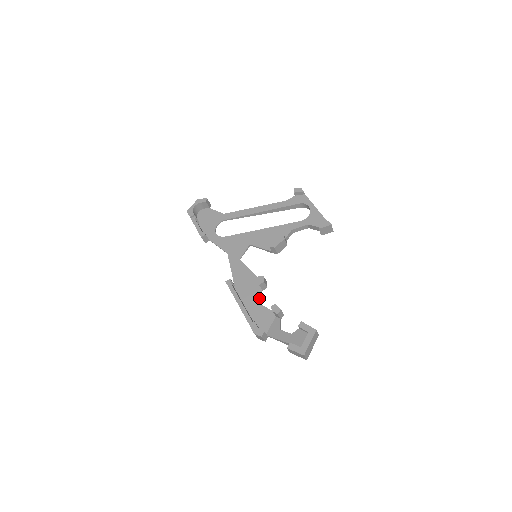
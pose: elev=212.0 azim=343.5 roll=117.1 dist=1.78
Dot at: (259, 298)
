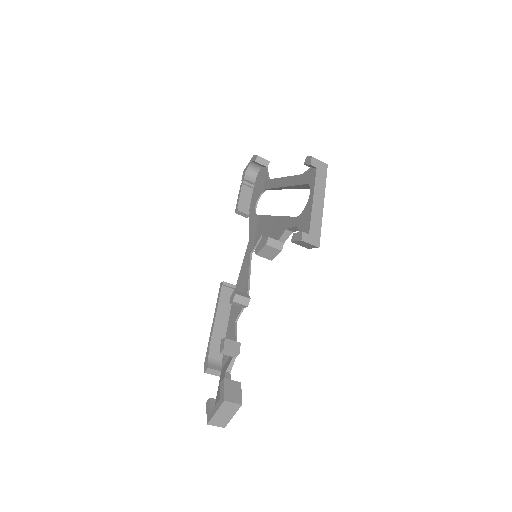
Dot at: (238, 317)
